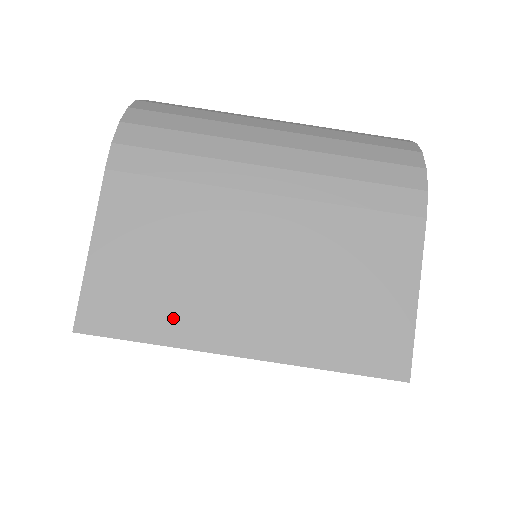
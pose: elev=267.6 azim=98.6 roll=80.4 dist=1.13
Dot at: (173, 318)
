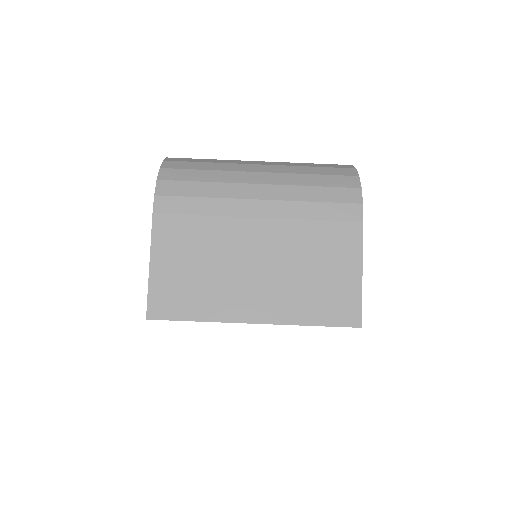
Dot at: (208, 304)
